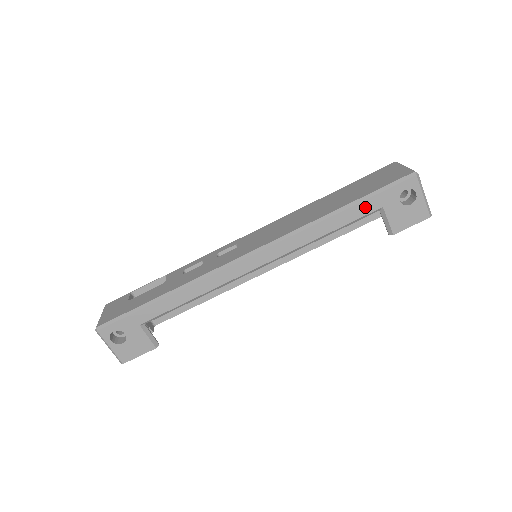
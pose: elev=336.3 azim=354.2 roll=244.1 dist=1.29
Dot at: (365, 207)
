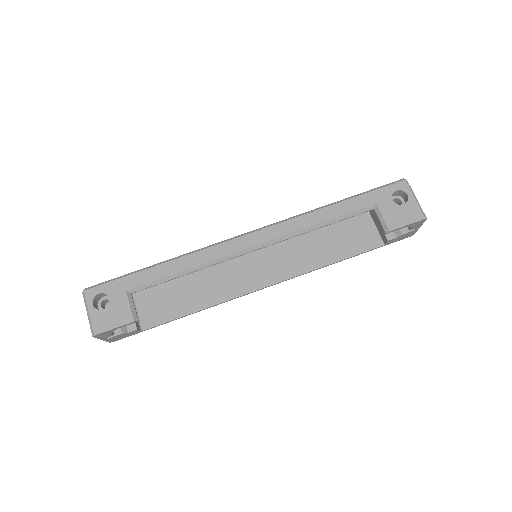
Dot at: (359, 202)
